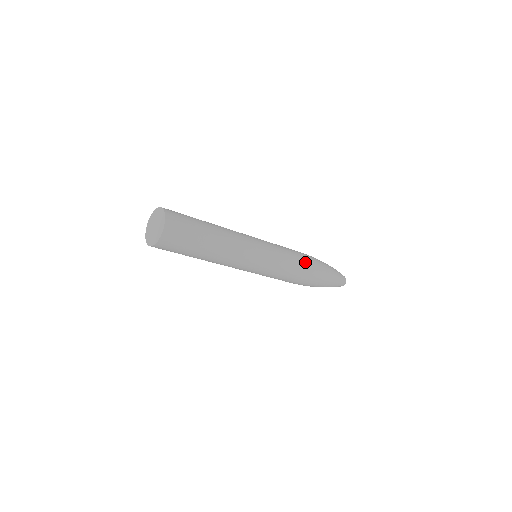
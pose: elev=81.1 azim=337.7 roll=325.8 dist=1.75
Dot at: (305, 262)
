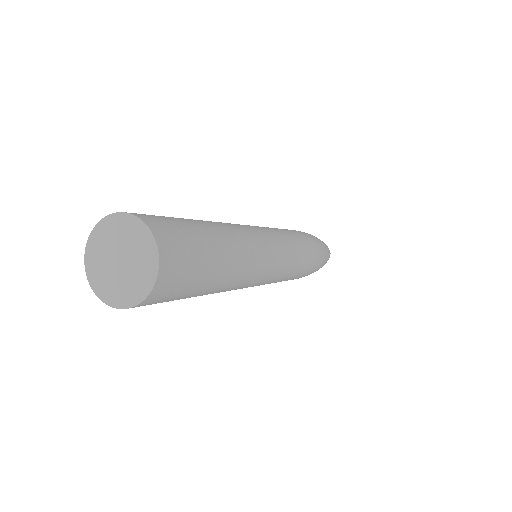
Dot at: (312, 249)
